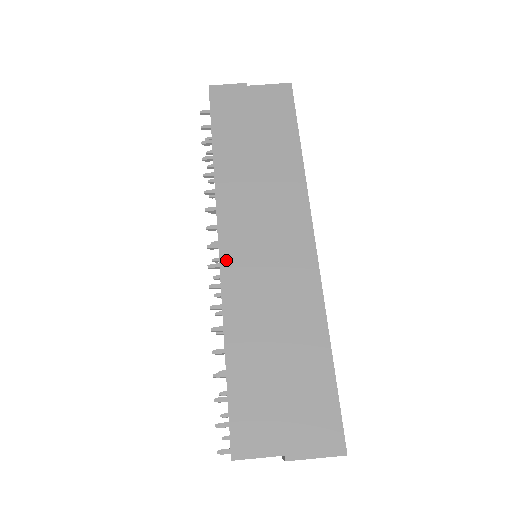
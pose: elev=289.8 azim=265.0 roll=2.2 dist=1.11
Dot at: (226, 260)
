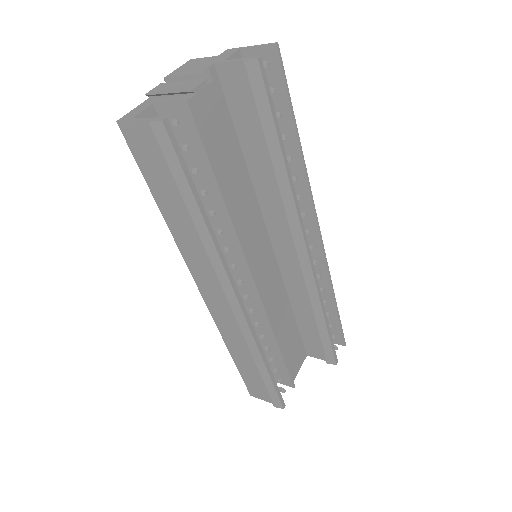
Dot at: occluded
